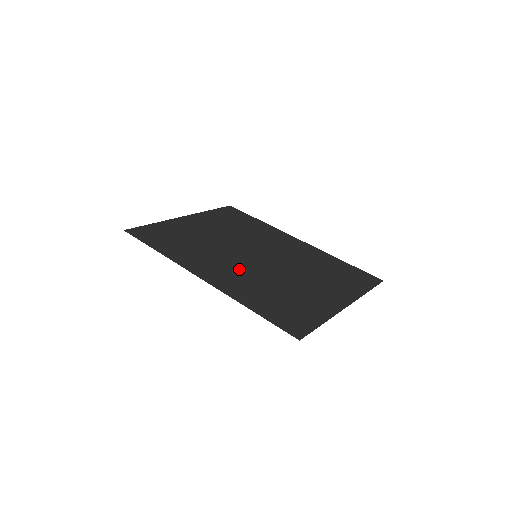
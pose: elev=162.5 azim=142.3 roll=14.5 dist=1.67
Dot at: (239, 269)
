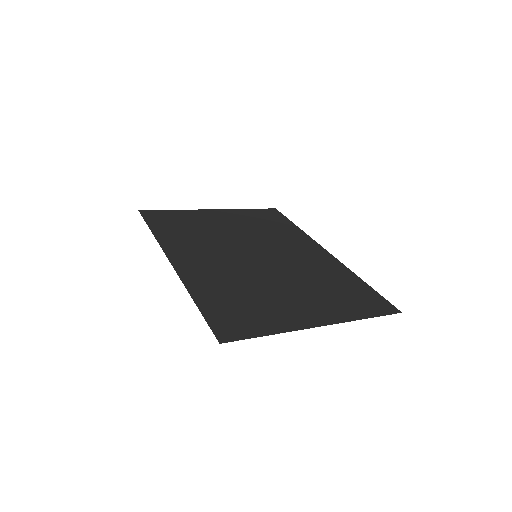
Dot at: (222, 263)
